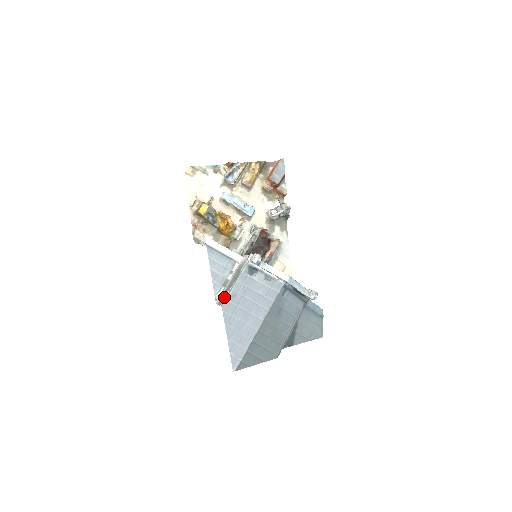
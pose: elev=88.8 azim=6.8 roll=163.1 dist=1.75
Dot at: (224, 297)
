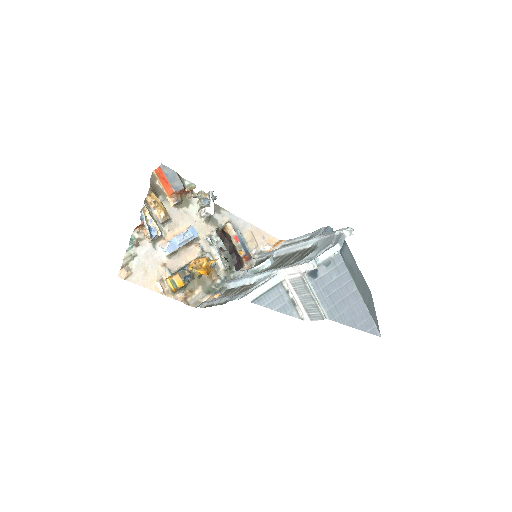
Dot at: (316, 312)
